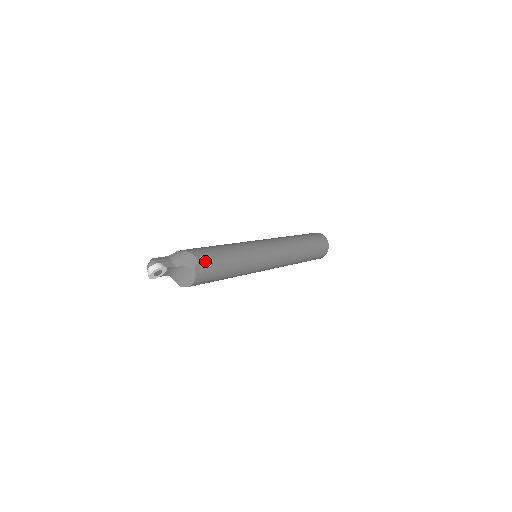
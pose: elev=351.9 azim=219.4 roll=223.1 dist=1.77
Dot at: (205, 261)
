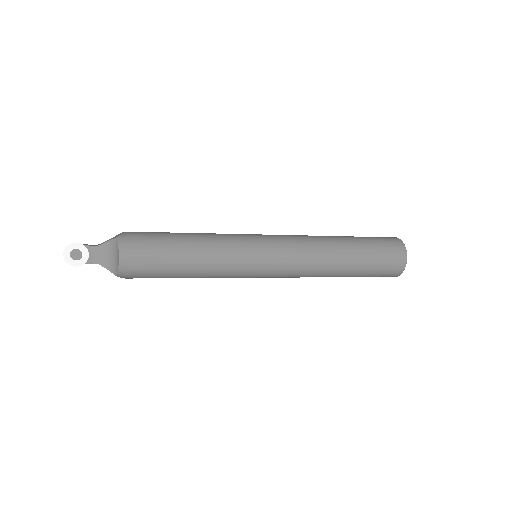
Dot at: (136, 234)
